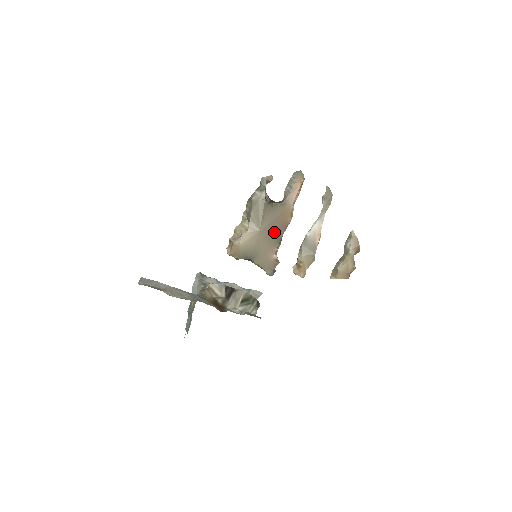
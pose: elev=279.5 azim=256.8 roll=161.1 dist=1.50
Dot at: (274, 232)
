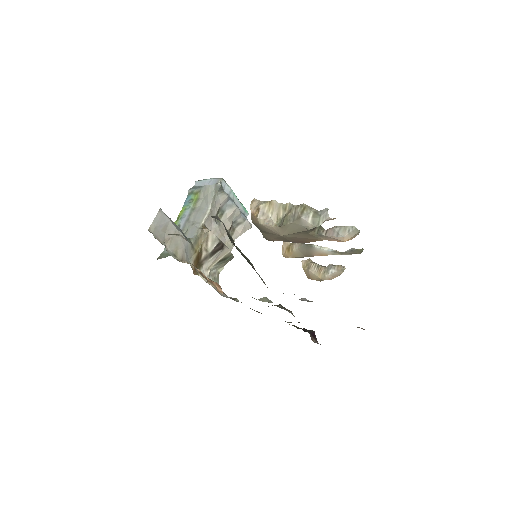
Dot at: (291, 240)
